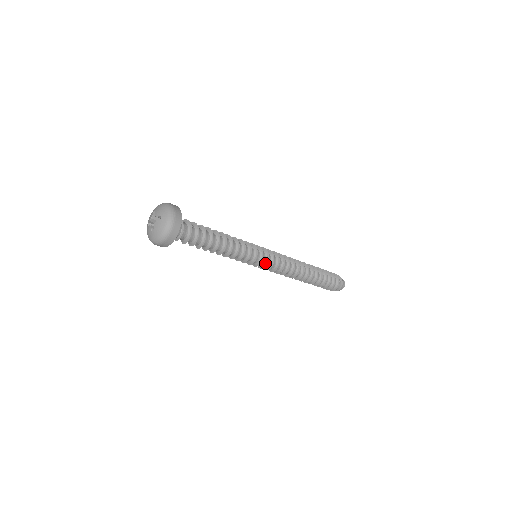
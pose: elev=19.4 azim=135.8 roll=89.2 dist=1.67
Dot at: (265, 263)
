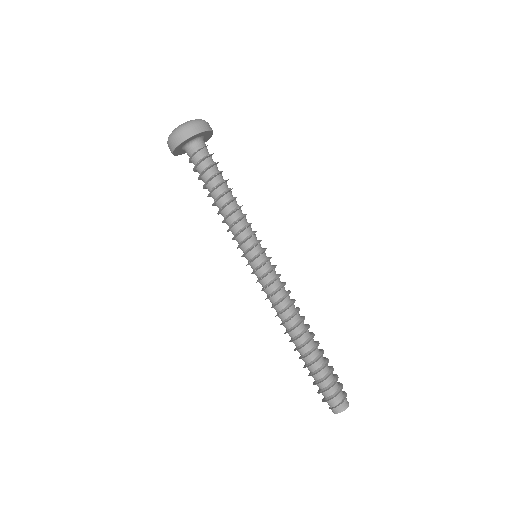
Dot at: (261, 265)
